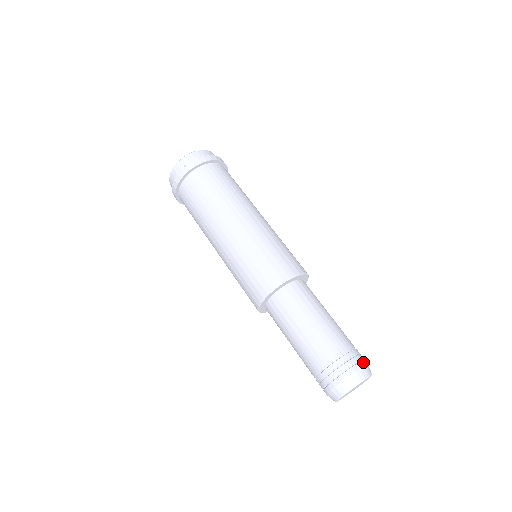
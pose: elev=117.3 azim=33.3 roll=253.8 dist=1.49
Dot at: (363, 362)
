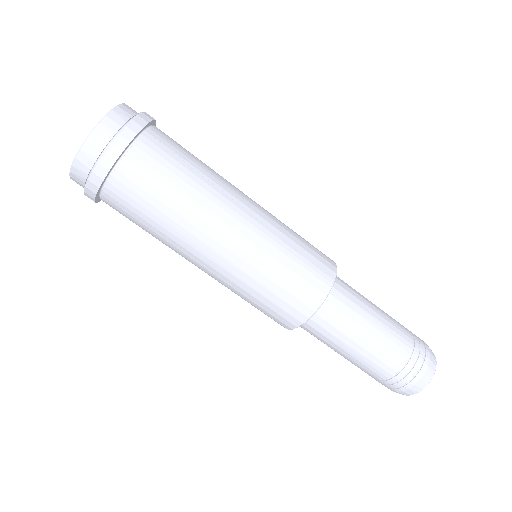
Dot at: (427, 348)
